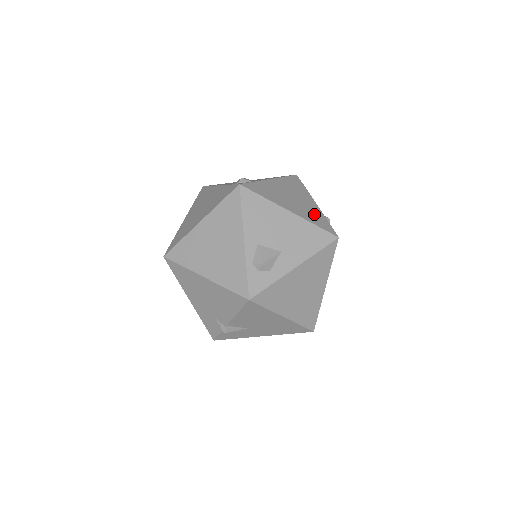
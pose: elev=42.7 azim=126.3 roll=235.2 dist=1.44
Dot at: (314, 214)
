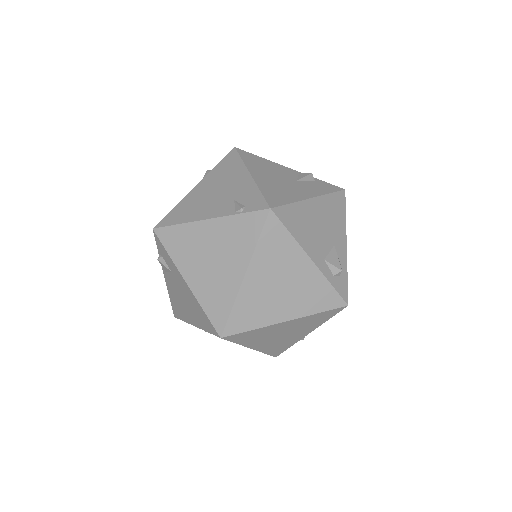
Dot at: occluded
